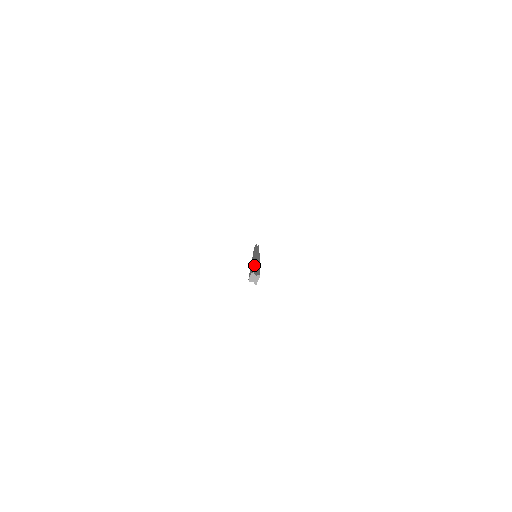
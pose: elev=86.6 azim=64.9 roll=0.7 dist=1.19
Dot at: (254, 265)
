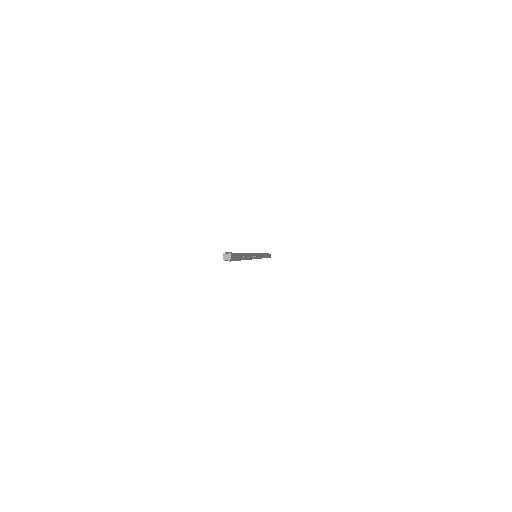
Dot at: occluded
